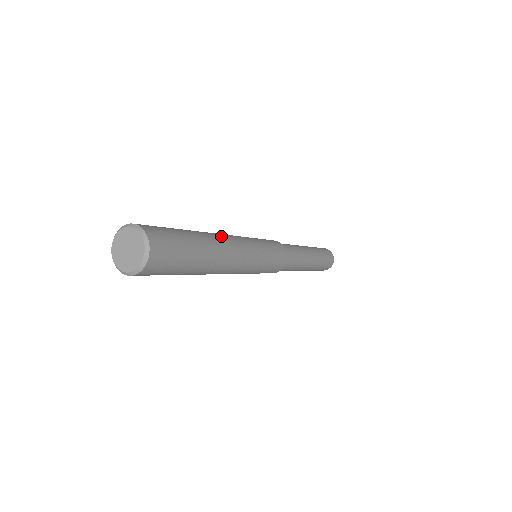
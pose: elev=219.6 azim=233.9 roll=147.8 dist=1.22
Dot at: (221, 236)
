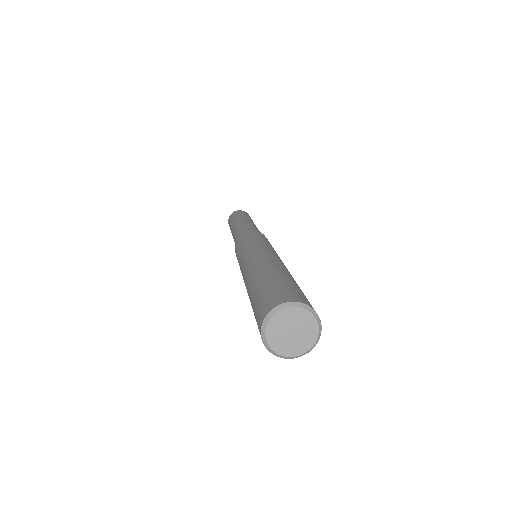
Dot at: occluded
